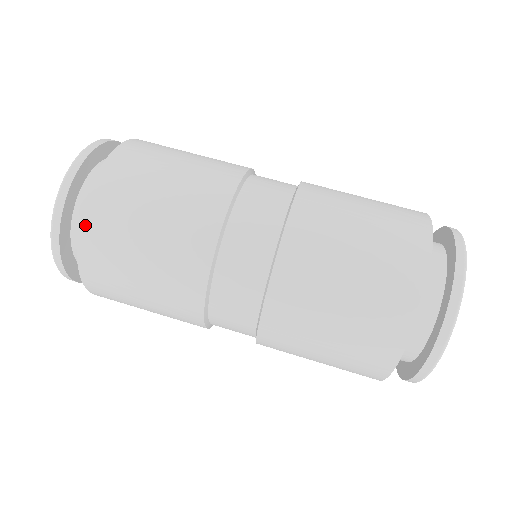
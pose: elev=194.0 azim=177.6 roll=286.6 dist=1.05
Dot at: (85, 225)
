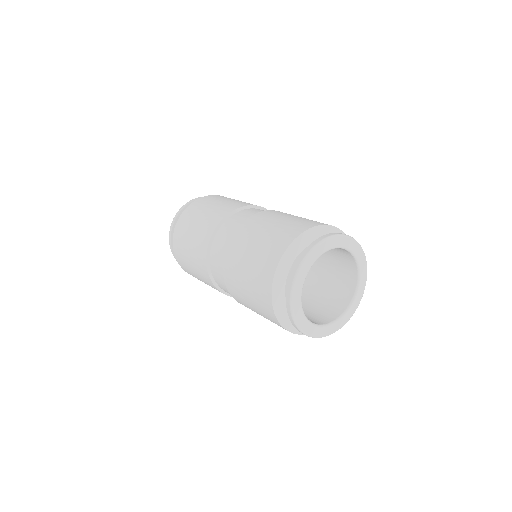
Dot at: (178, 261)
